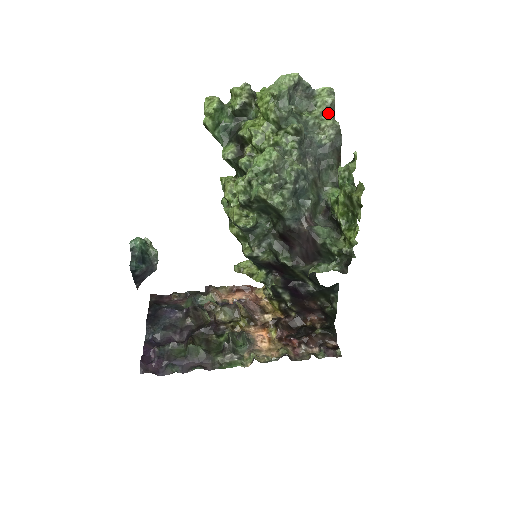
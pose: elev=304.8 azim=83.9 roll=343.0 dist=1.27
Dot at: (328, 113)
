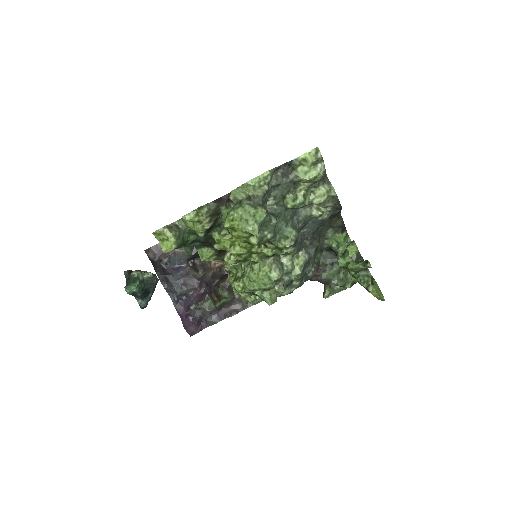
Dot at: (318, 181)
